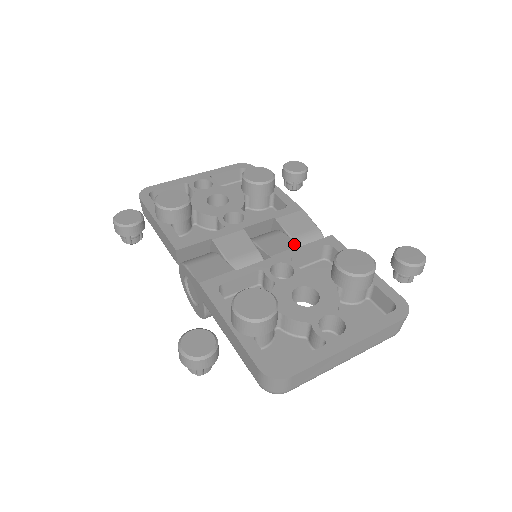
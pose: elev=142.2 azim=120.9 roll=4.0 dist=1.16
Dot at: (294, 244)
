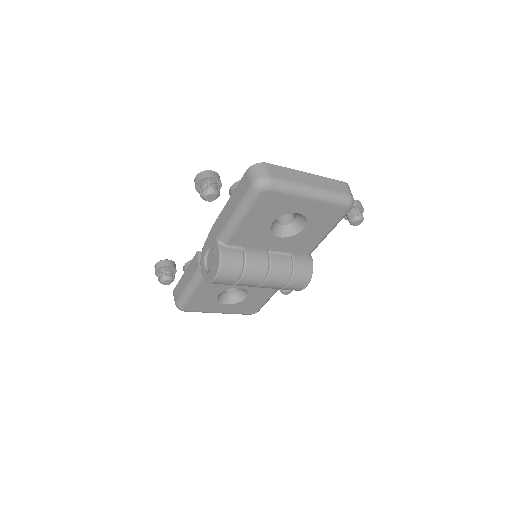
Dot at: occluded
